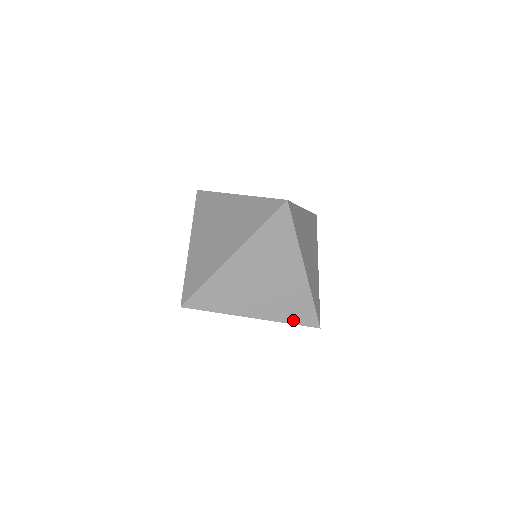
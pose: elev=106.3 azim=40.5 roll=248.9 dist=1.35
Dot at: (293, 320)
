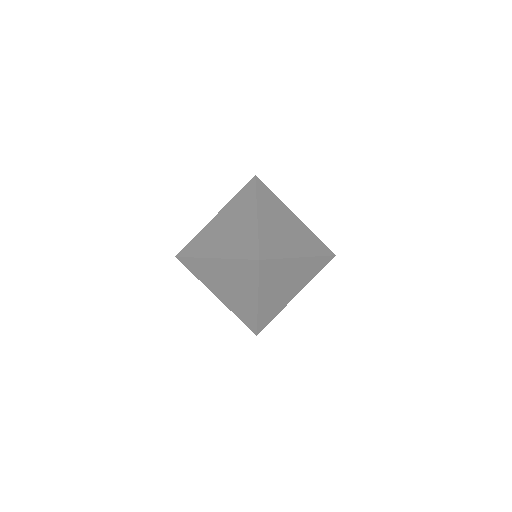
Dot at: (320, 253)
